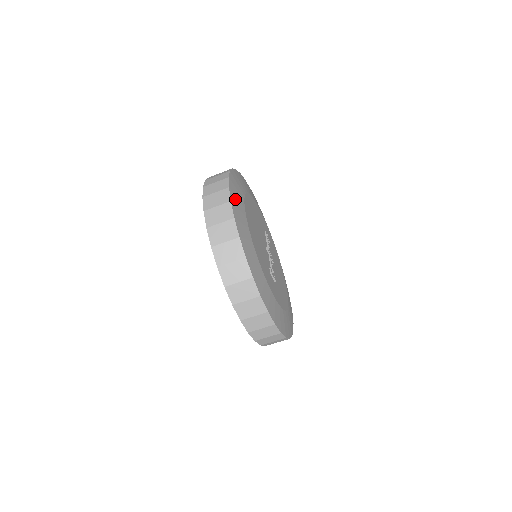
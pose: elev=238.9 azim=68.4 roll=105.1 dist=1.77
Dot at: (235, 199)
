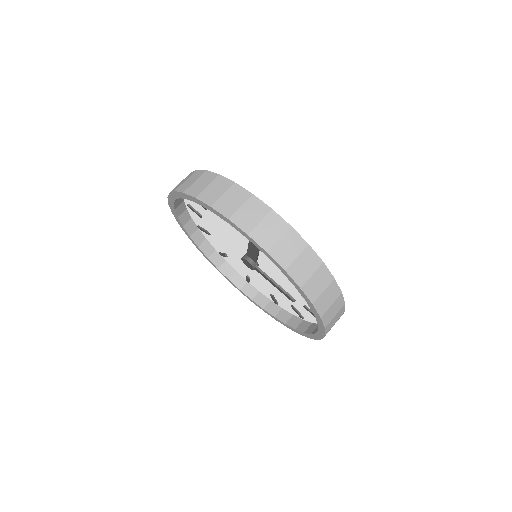
Dot at: occluded
